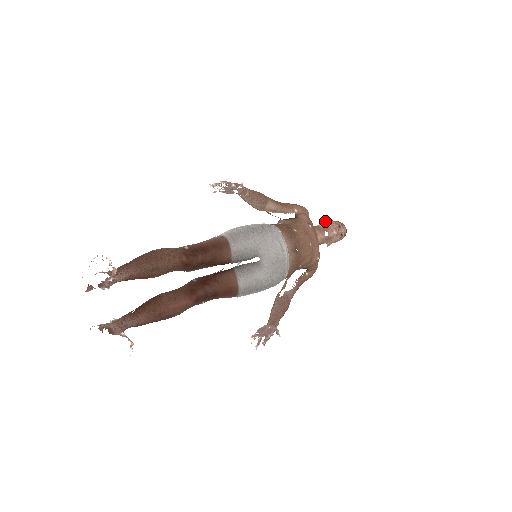
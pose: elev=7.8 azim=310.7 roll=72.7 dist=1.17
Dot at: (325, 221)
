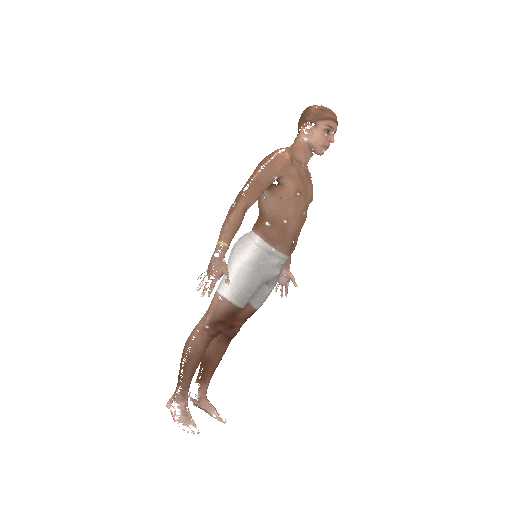
Dot at: (308, 117)
